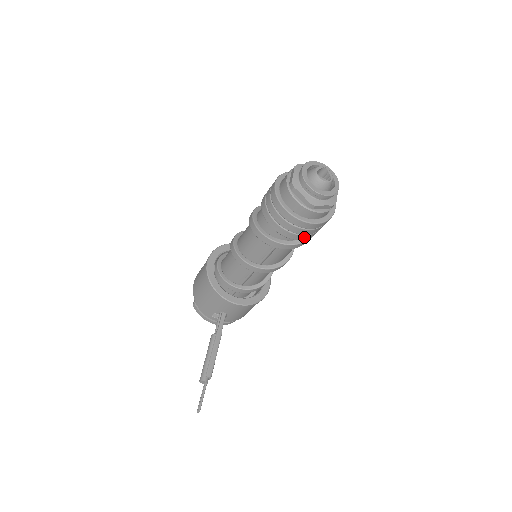
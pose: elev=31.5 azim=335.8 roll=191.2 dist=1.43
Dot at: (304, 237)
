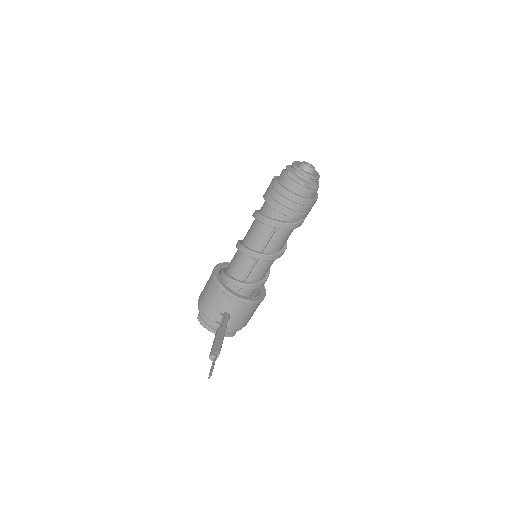
Dot at: (297, 215)
